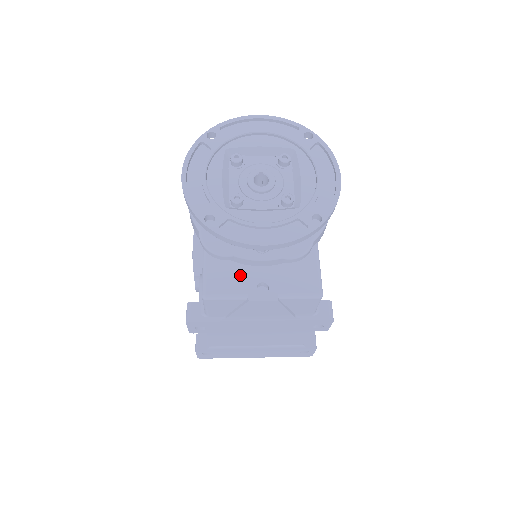
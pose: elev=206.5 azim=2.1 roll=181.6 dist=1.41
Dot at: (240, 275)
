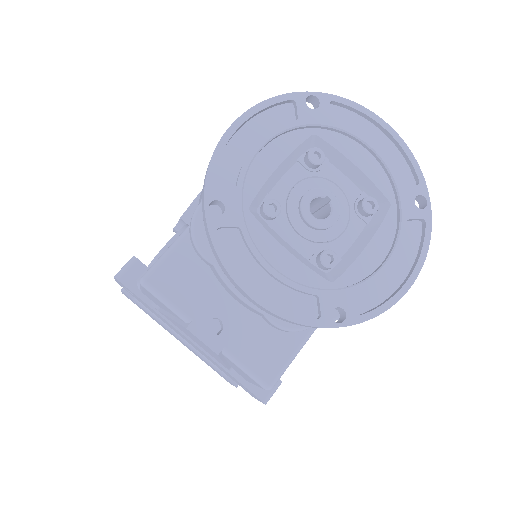
Dot at: (203, 290)
